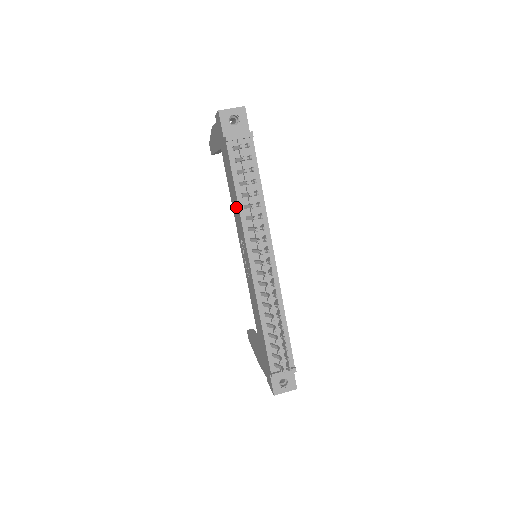
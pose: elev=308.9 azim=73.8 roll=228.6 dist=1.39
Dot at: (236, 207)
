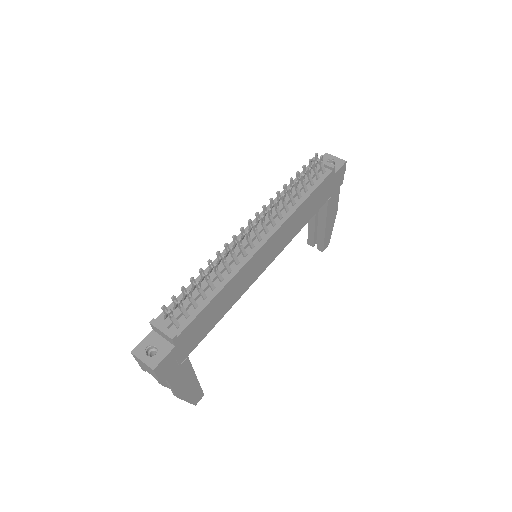
Dot at: occluded
